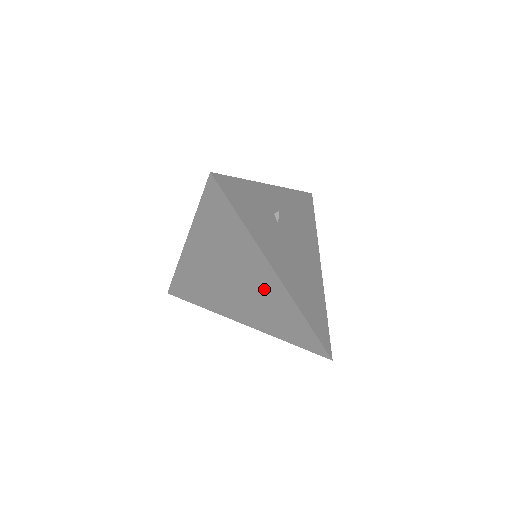
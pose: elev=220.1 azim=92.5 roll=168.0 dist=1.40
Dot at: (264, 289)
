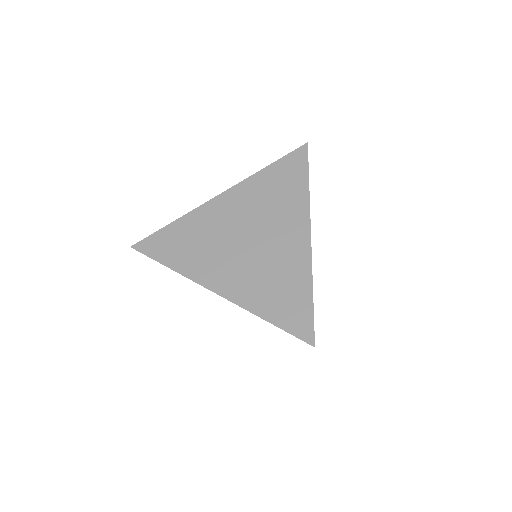
Dot at: (283, 250)
